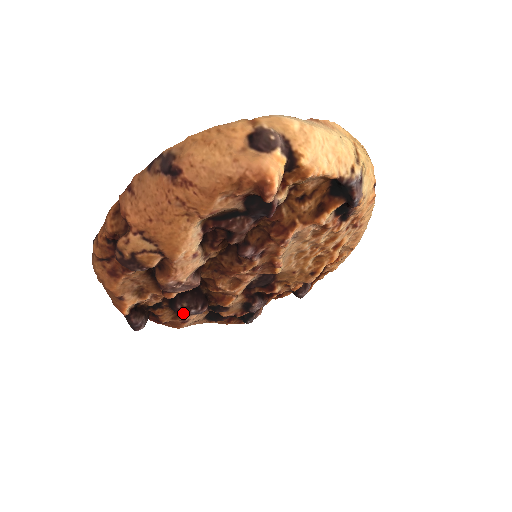
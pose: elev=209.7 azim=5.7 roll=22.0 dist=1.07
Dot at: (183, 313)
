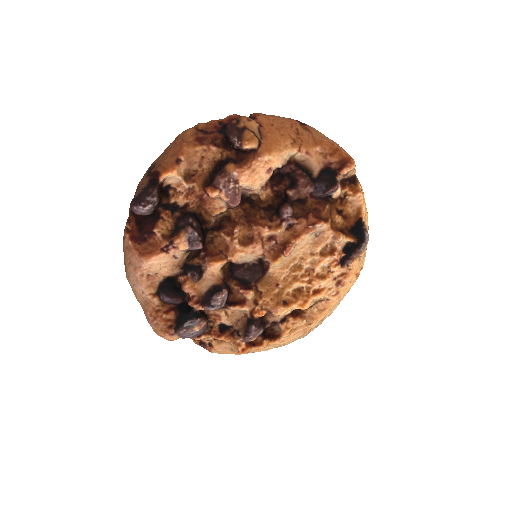
Dot at: (188, 227)
